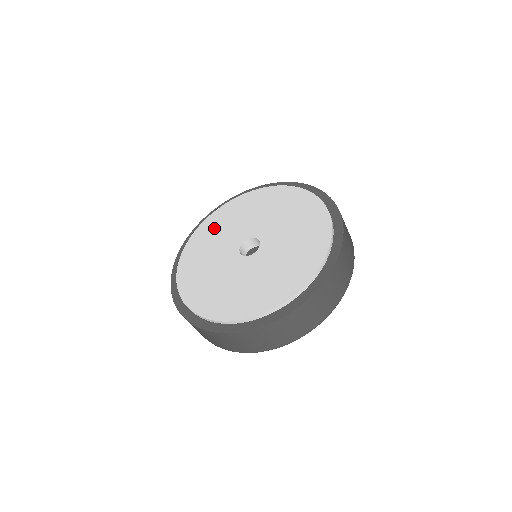
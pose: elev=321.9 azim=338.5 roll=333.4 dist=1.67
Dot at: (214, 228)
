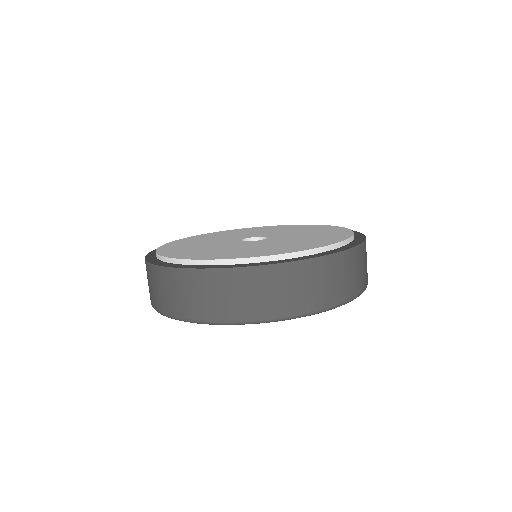
Dot at: (201, 238)
